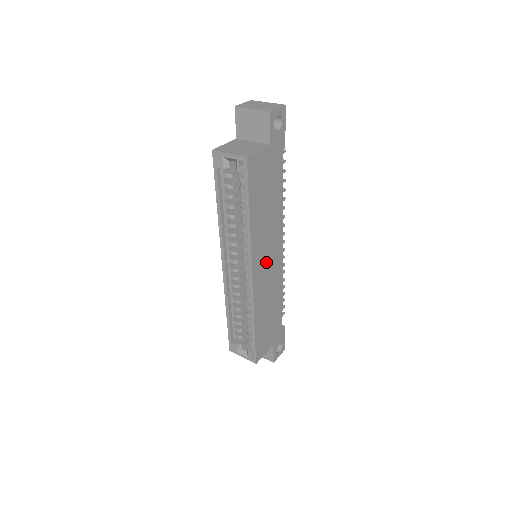
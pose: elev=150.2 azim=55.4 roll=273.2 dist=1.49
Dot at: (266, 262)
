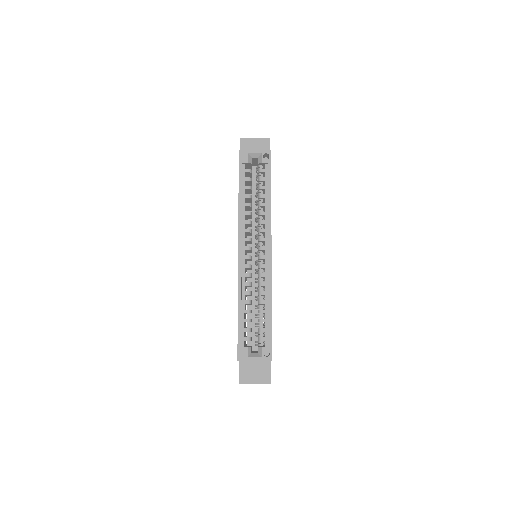
Dot at: occluded
